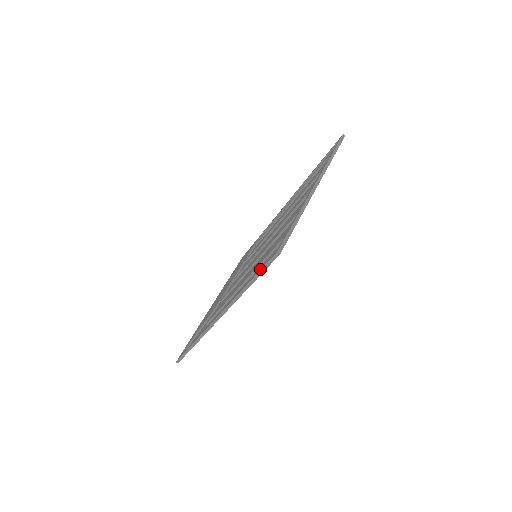
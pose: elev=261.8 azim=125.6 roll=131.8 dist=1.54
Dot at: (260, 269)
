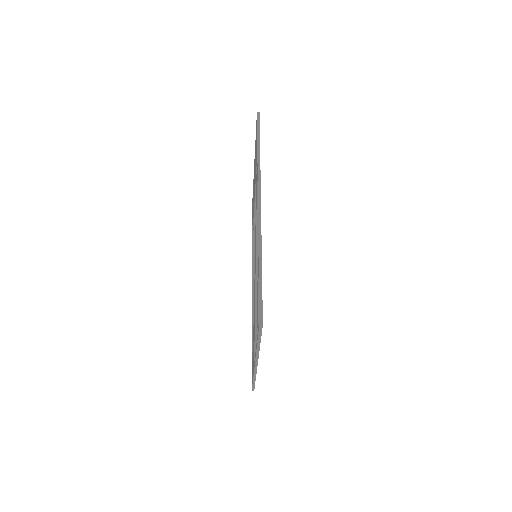
Dot at: occluded
